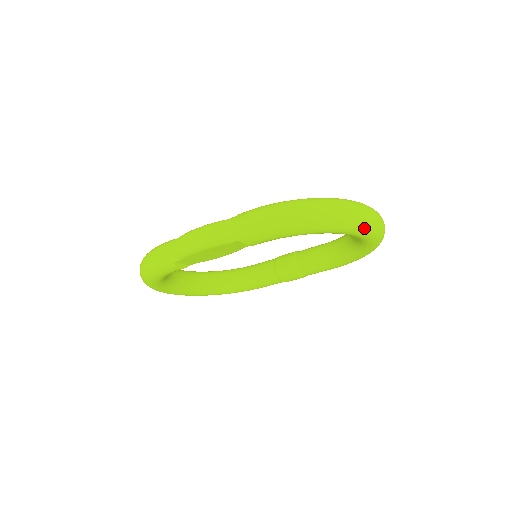
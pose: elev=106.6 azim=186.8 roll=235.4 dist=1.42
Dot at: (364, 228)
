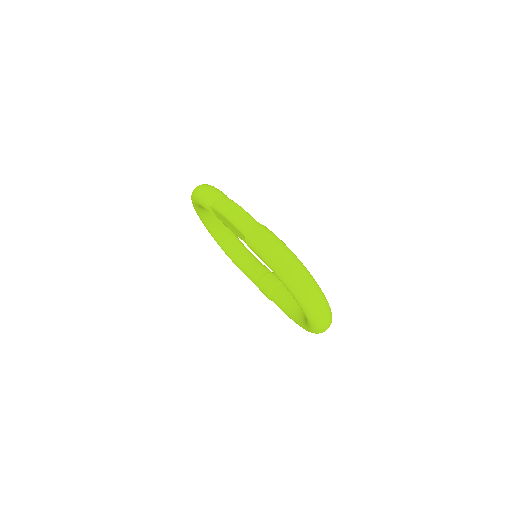
Dot at: (309, 312)
